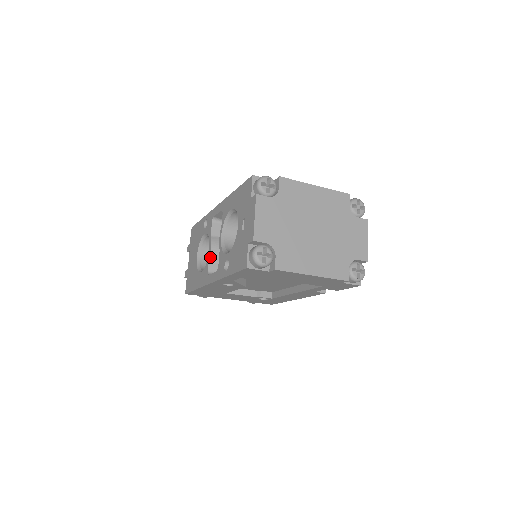
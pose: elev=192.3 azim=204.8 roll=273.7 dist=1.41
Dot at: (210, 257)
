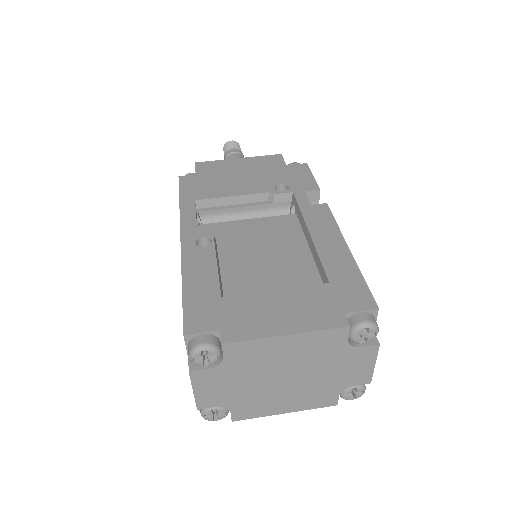
Dot at: occluded
